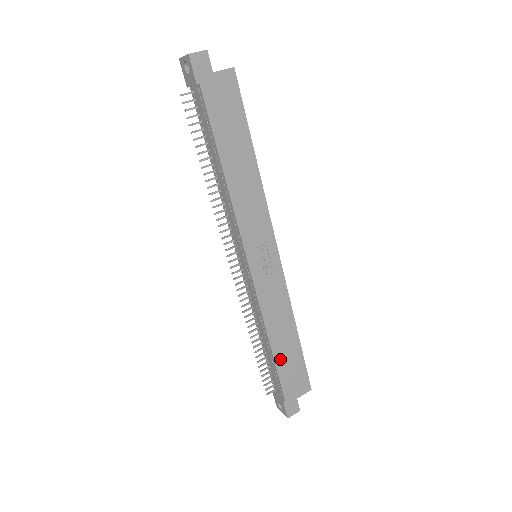
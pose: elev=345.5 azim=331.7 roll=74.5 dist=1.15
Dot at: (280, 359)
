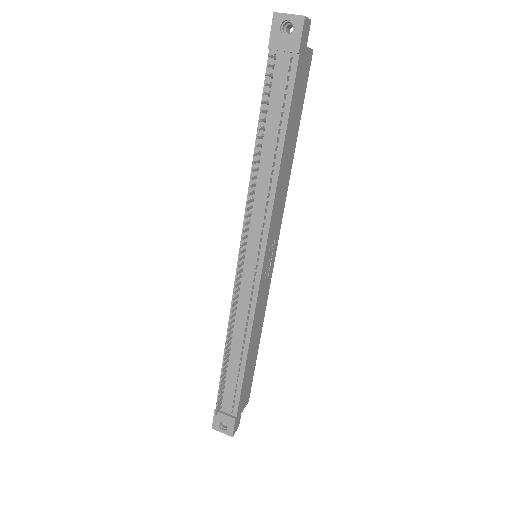
Dot at: (246, 371)
